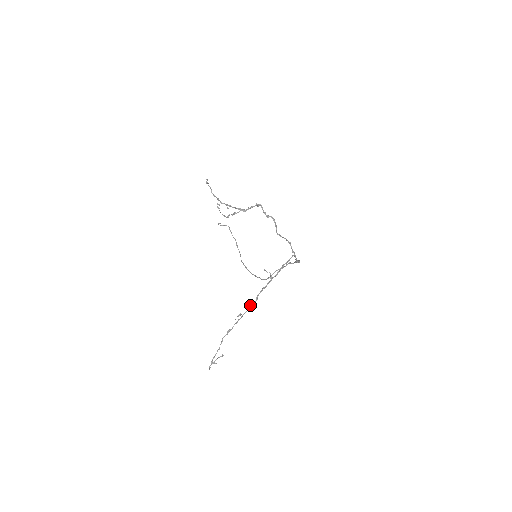
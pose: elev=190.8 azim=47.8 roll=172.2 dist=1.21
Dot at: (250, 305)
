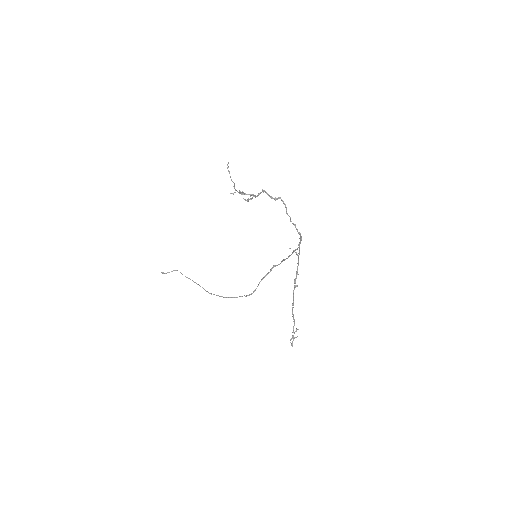
Dot at: (294, 281)
